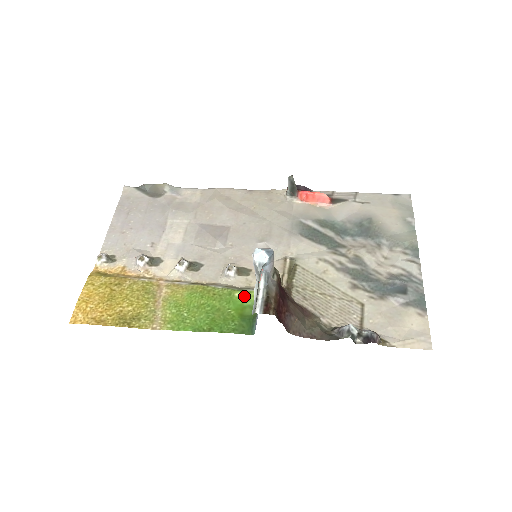
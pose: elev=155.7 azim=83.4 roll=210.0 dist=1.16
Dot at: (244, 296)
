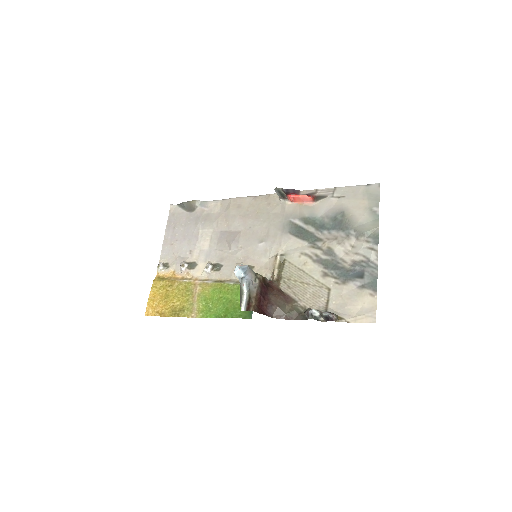
Dot at: occluded
